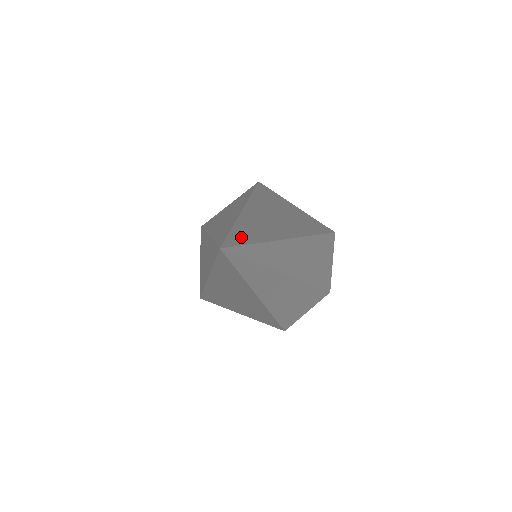
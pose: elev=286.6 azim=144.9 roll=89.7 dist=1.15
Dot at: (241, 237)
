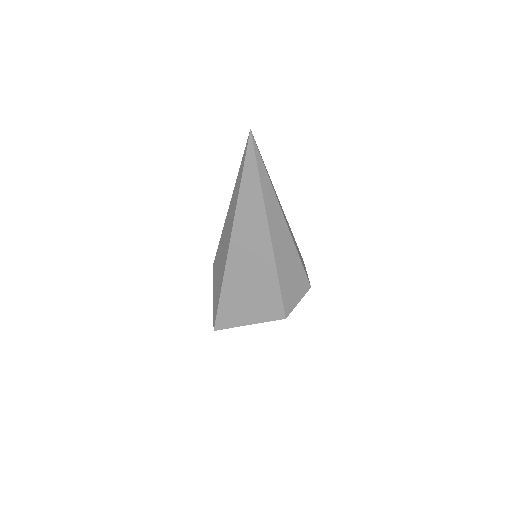
Dot at: occluded
